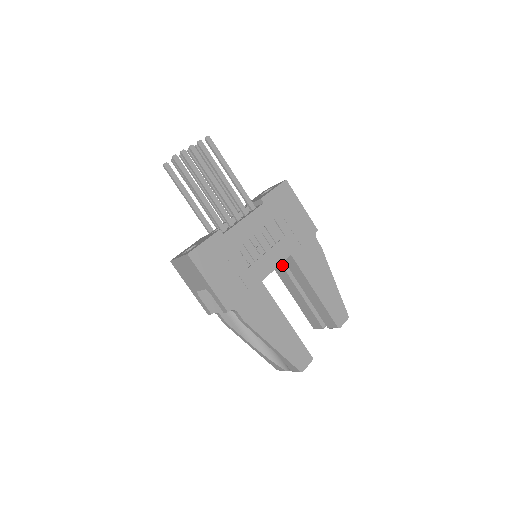
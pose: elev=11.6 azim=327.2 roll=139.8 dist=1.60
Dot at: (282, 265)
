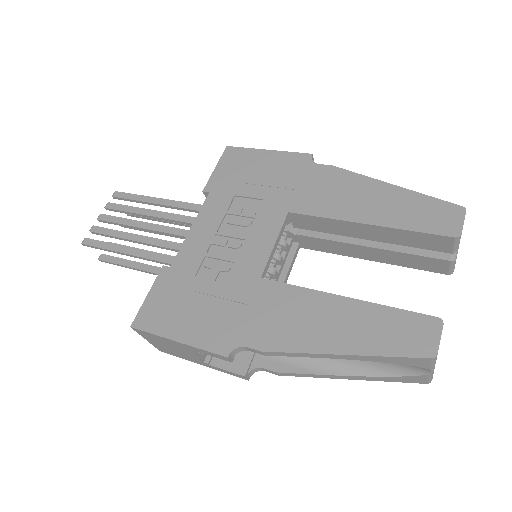
Dot at: (308, 236)
